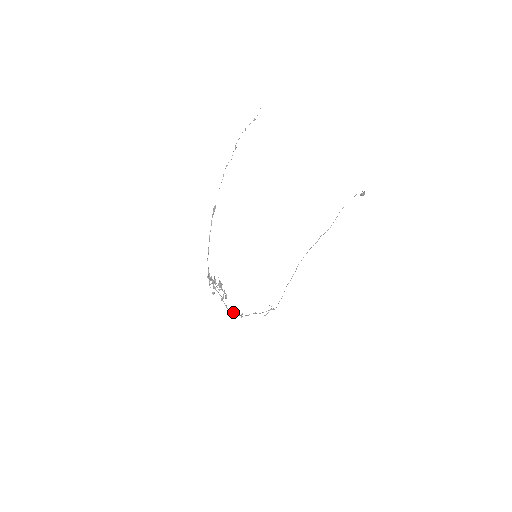
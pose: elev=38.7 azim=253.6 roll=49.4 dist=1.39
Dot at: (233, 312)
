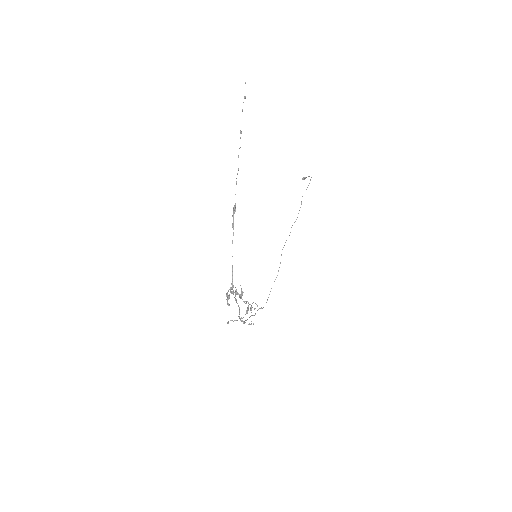
Dot at: (242, 321)
